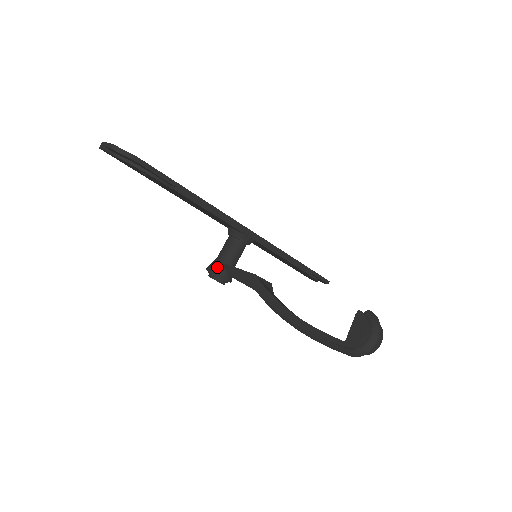
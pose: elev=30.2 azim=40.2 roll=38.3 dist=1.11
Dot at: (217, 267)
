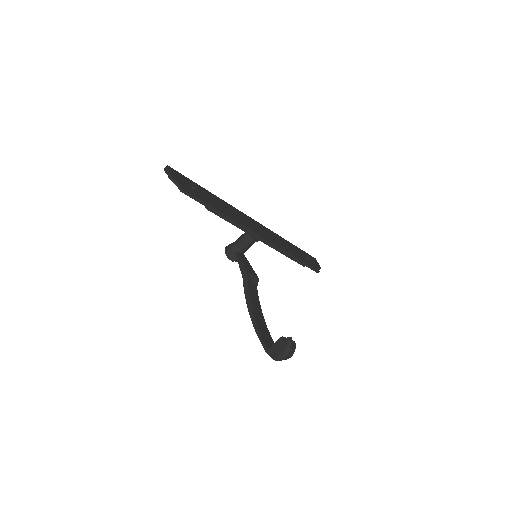
Dot at: (231, 251)
